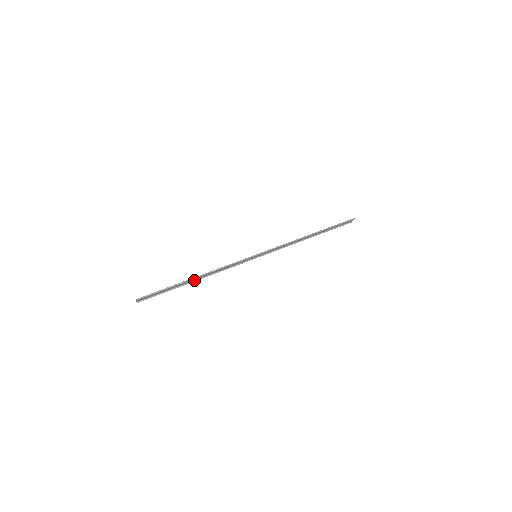
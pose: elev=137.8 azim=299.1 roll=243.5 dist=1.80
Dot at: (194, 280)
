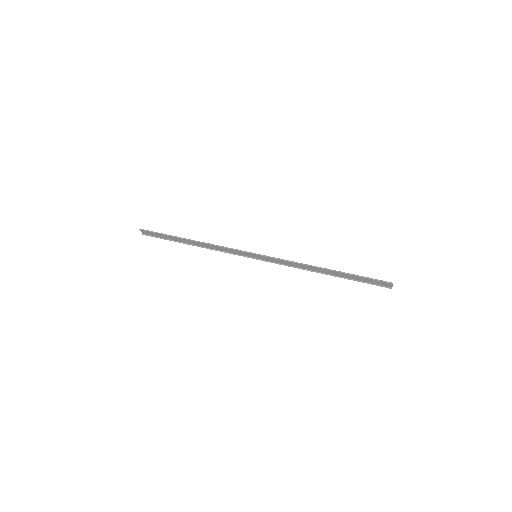
Dot at: (193, 244)
